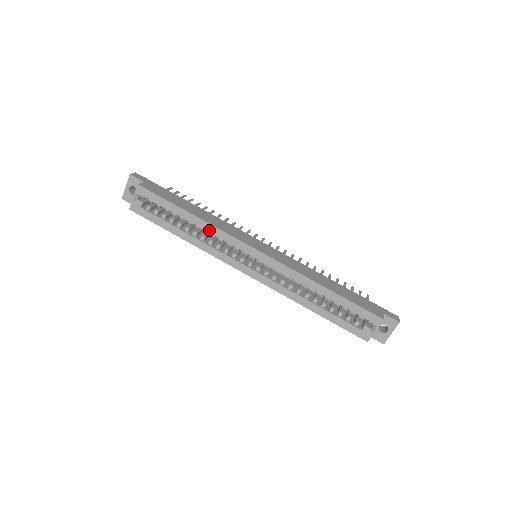
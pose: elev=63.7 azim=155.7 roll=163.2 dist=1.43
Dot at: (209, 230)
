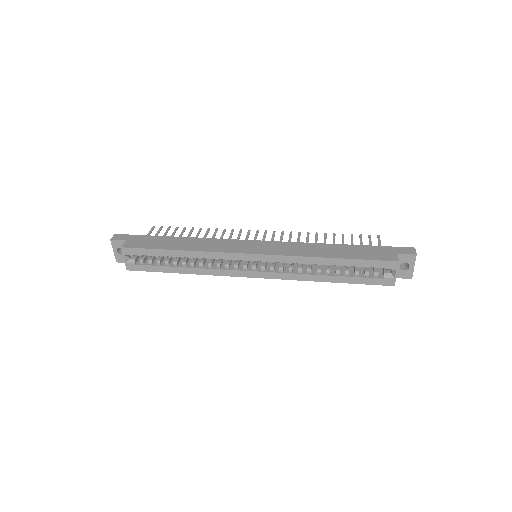
Dot at: (202, 257)
